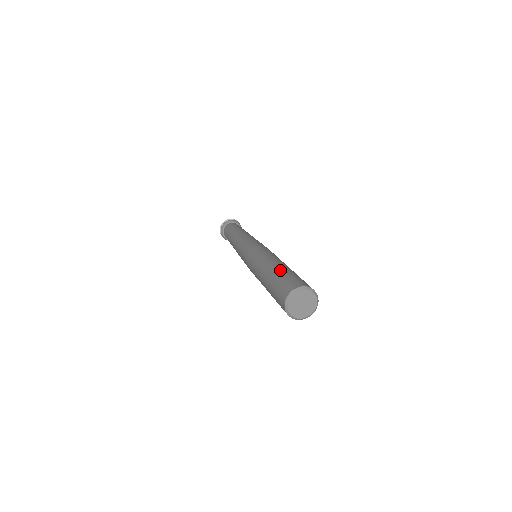
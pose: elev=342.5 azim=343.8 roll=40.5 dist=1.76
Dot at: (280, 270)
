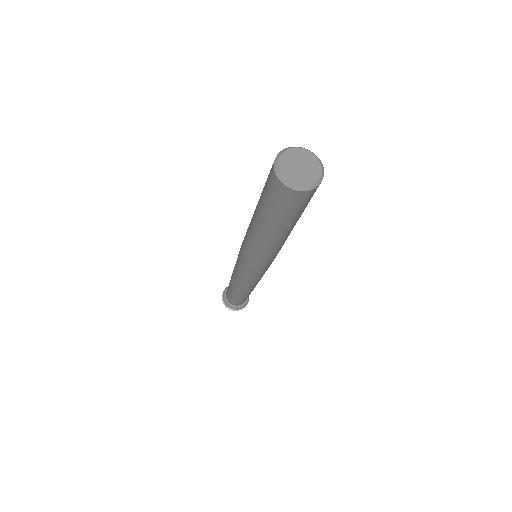
Dot at: occluded
